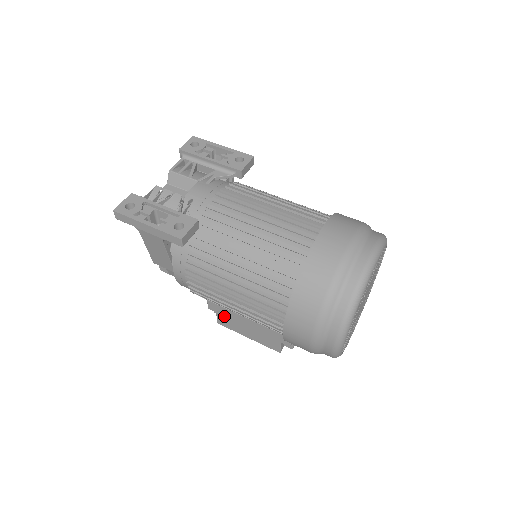
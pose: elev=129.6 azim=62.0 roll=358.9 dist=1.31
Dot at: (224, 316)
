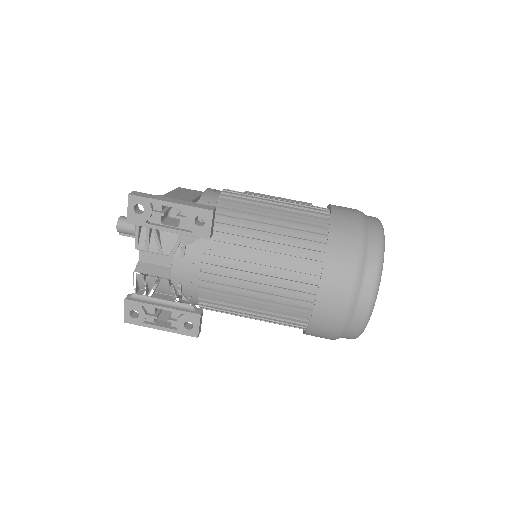
Dot at: occluded
